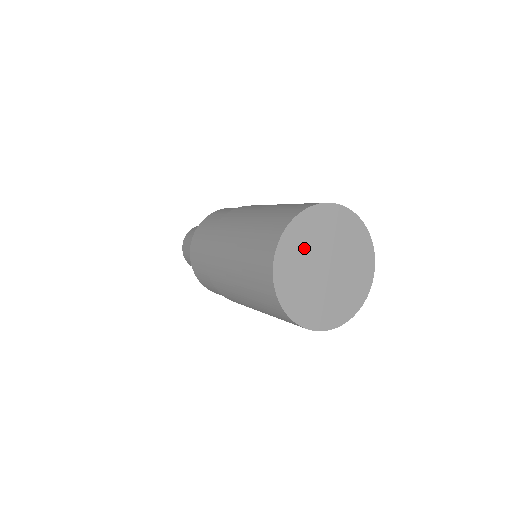
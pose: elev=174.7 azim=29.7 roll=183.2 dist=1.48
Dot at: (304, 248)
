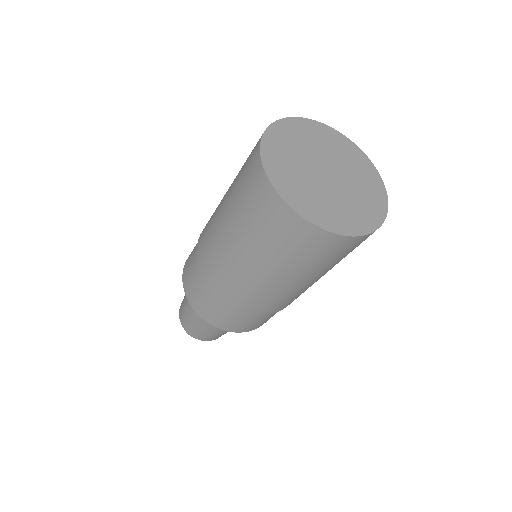
Dot at: (292, 152)
